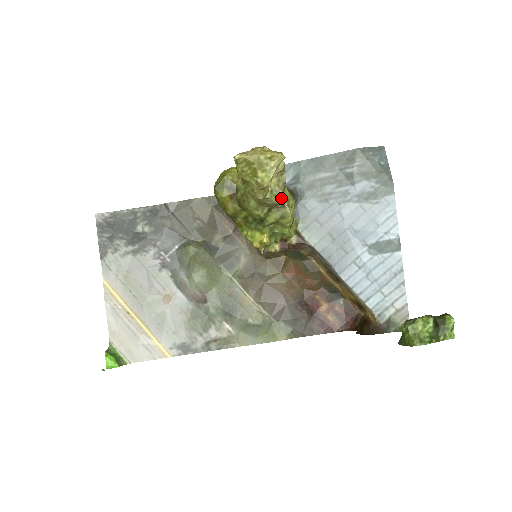
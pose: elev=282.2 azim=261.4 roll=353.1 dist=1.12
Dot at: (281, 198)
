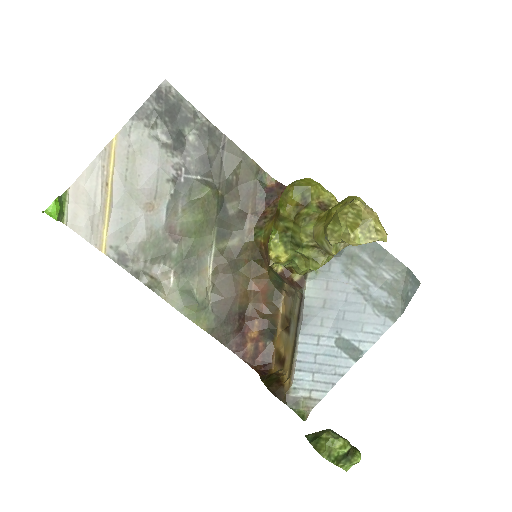
Dot at: occluded
